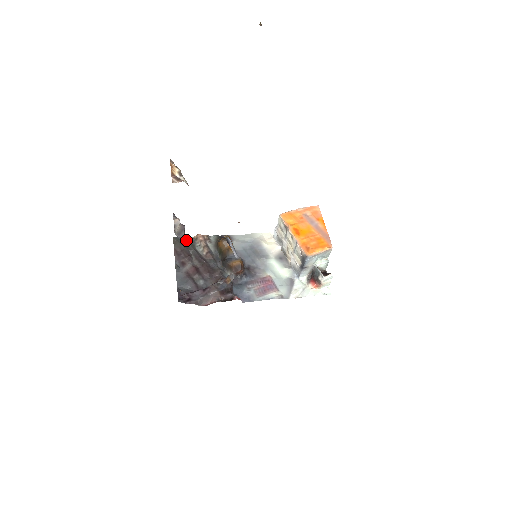
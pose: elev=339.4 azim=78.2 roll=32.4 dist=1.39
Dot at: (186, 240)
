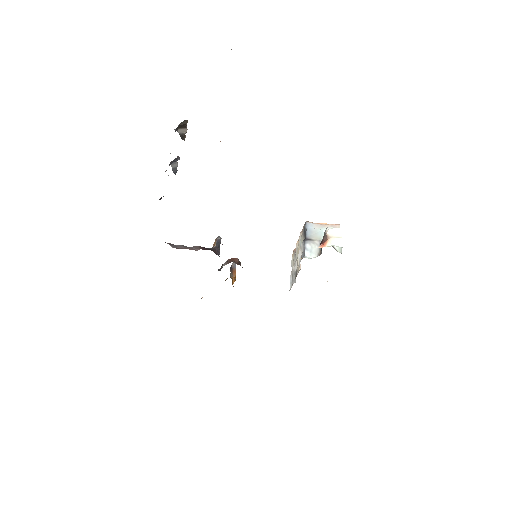
Dot at: occluded
